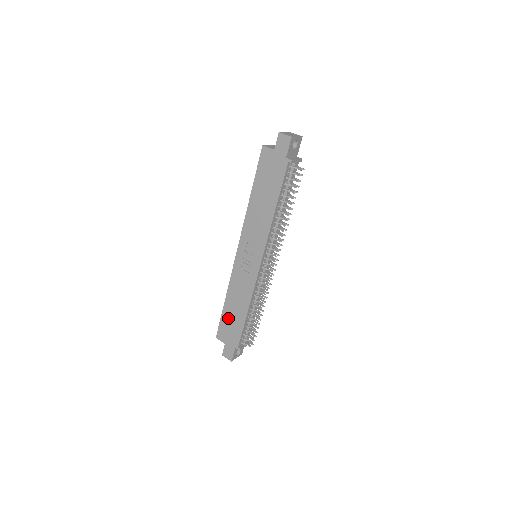
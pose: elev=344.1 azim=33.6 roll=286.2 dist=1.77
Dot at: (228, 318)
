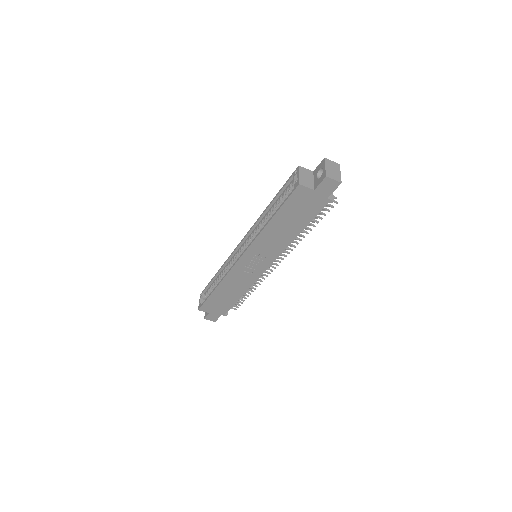
Dot at: (217, 299)
